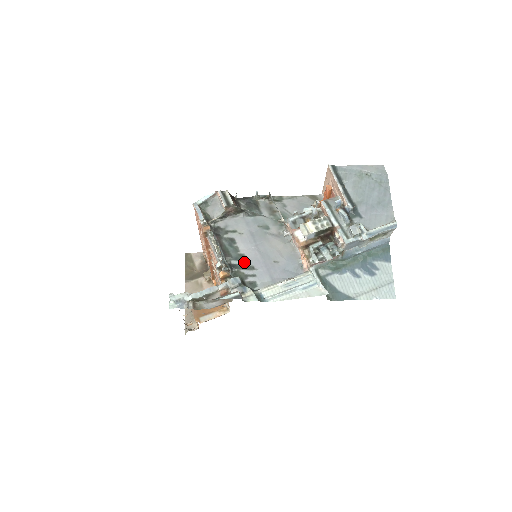
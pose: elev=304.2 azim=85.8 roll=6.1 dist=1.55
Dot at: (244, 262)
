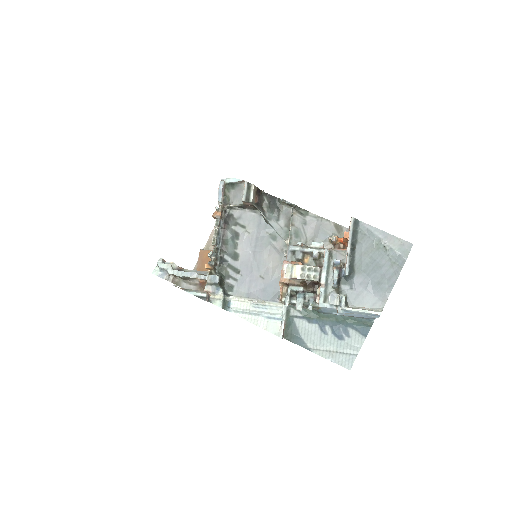
Dot at: (235, 262)
